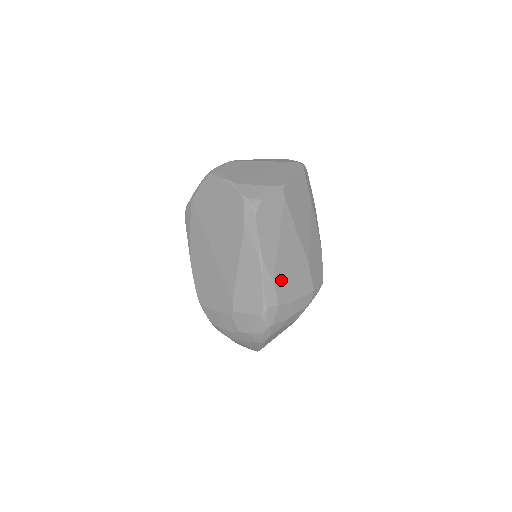
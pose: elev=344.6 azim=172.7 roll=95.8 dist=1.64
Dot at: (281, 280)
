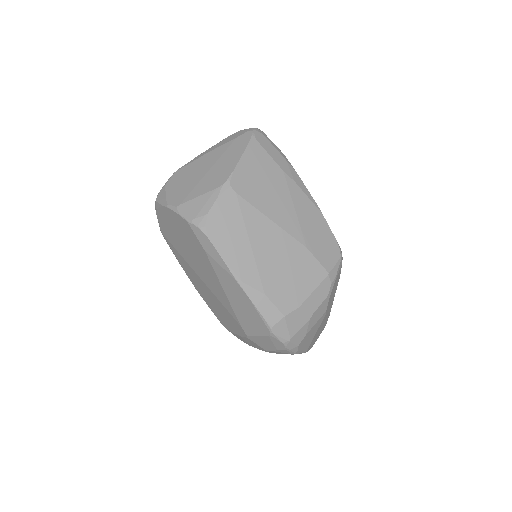
Dot at: (275, 288)
